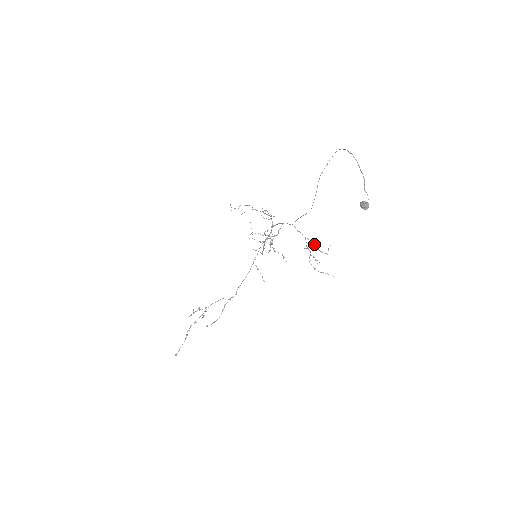
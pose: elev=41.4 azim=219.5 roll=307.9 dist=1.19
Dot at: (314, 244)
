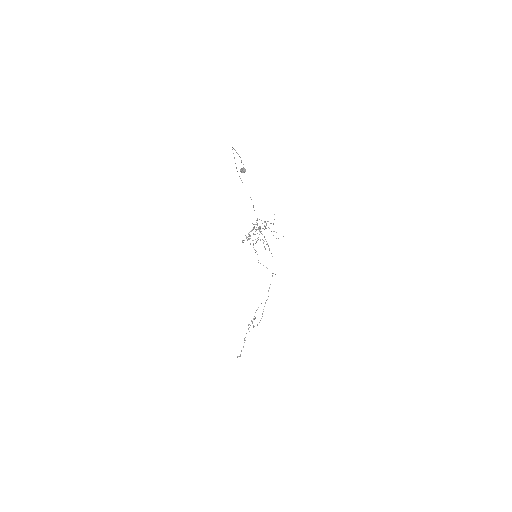
Dot at: occluded
